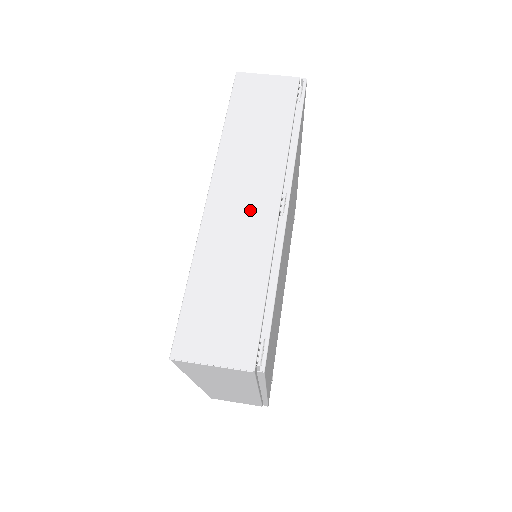
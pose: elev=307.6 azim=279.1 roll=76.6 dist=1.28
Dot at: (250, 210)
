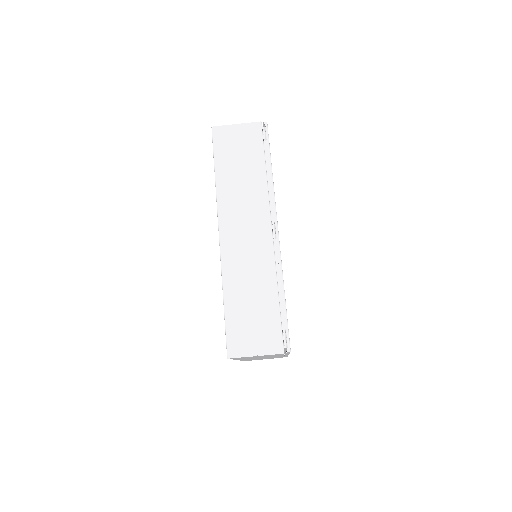
Dot at: (252, 241)
